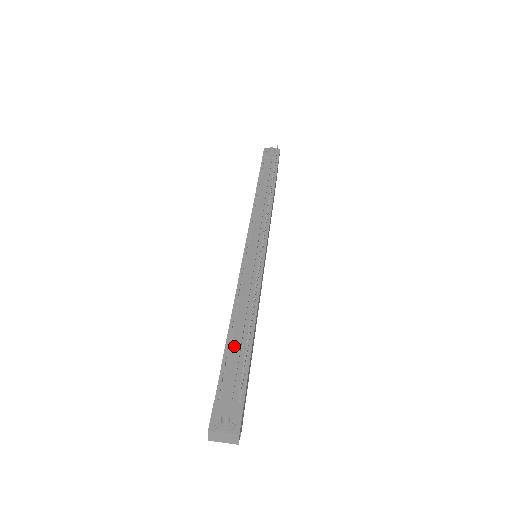
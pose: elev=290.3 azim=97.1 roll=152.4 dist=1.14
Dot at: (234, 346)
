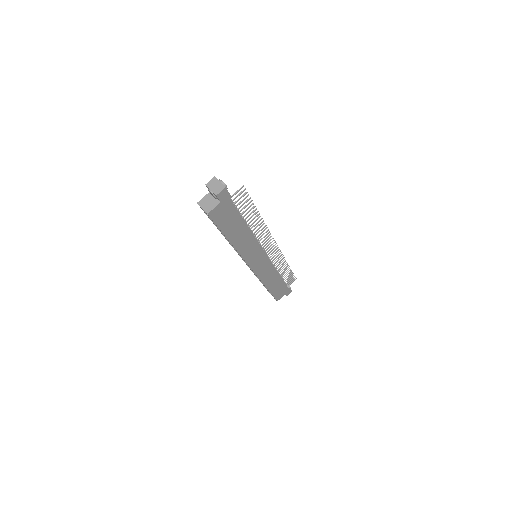
Dot at: occluded
